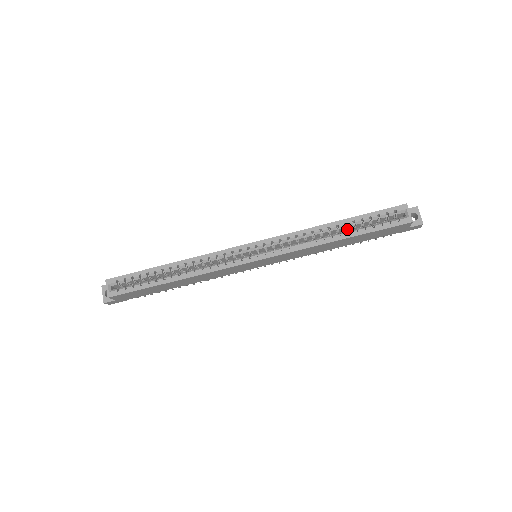
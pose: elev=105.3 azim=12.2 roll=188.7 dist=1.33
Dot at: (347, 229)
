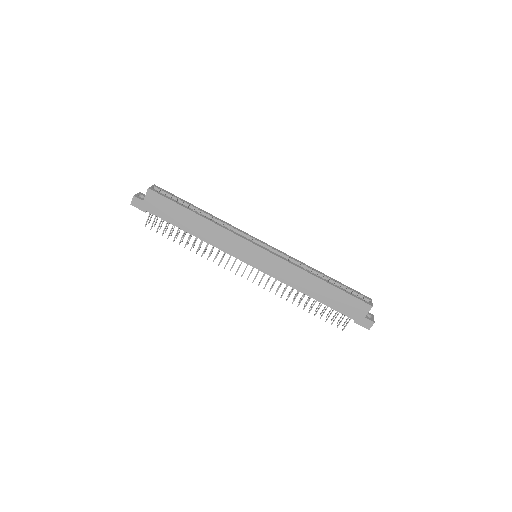
Dot at: occluded
